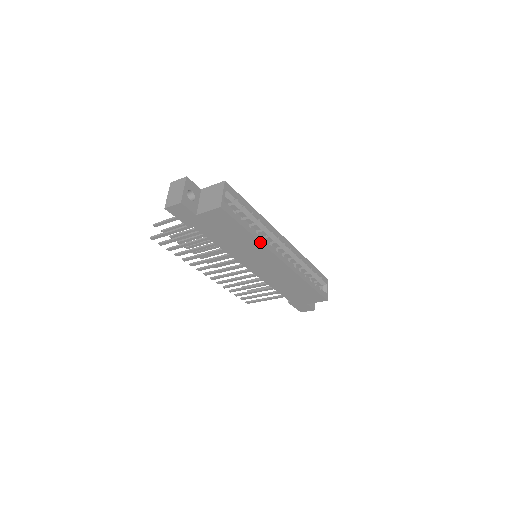
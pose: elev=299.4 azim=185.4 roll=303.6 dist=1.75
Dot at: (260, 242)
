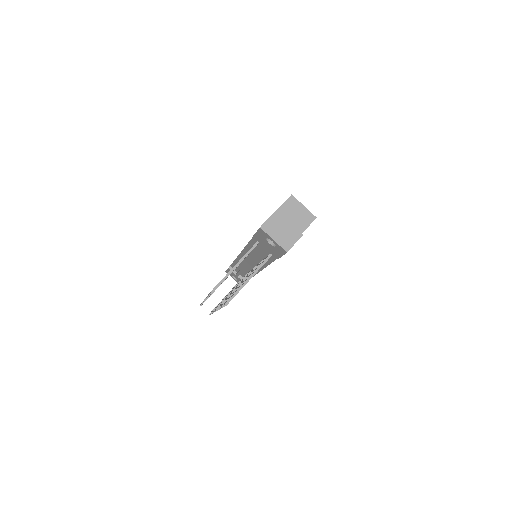
Dot at: occluded
